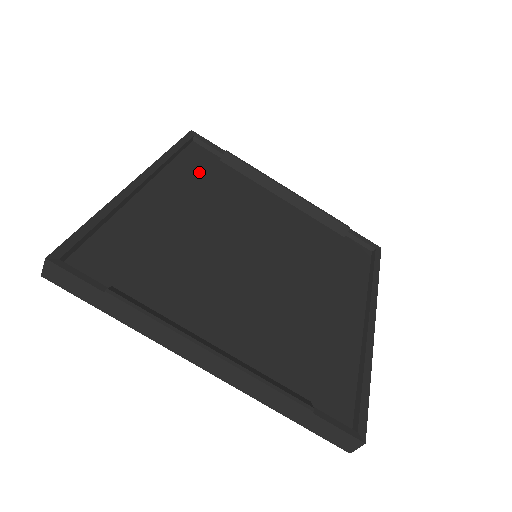
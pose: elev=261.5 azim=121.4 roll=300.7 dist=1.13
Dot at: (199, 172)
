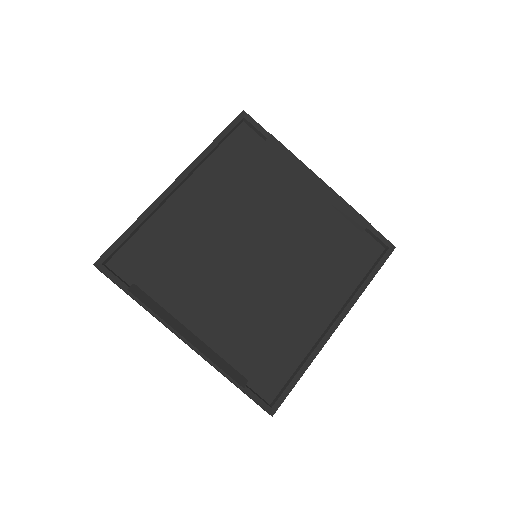
Dot at: (236, 163)
